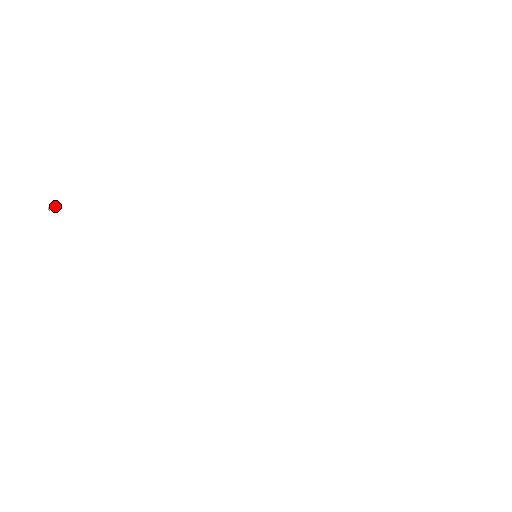
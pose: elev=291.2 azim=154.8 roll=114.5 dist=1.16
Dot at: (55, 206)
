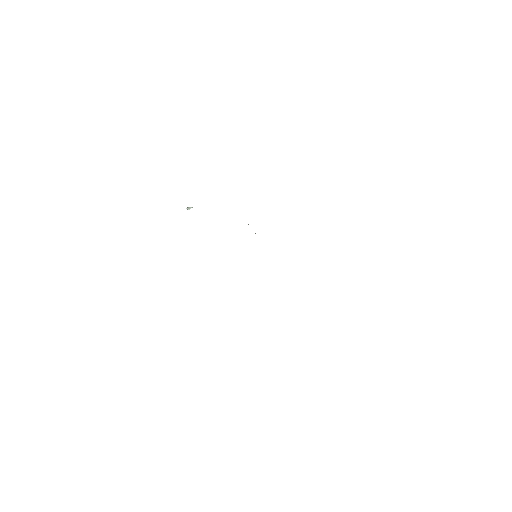
Dot at: (190, 208)
